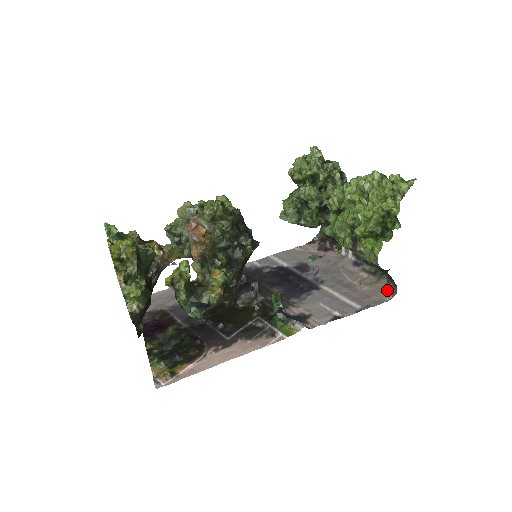
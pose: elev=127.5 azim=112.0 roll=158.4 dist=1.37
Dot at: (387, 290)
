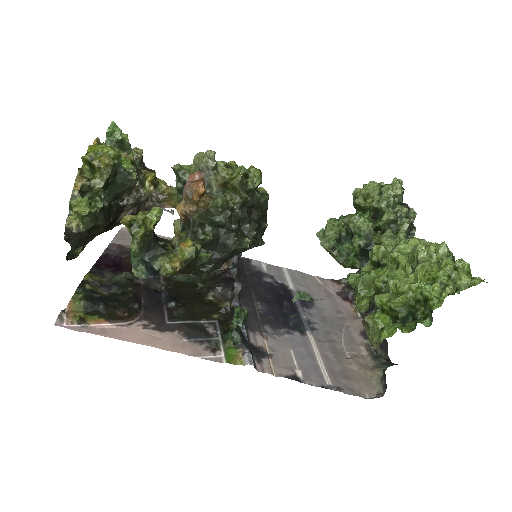
Dot at: (375, 385)
